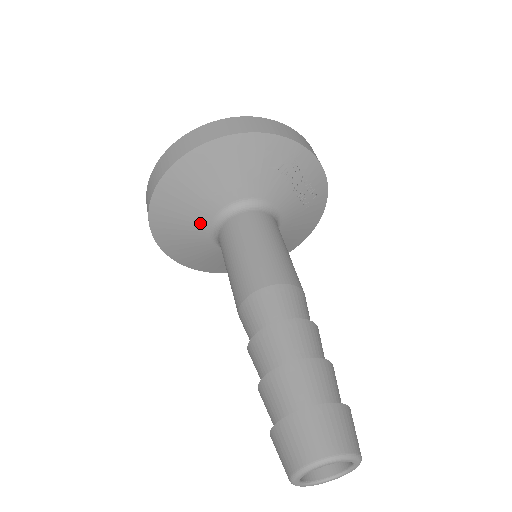
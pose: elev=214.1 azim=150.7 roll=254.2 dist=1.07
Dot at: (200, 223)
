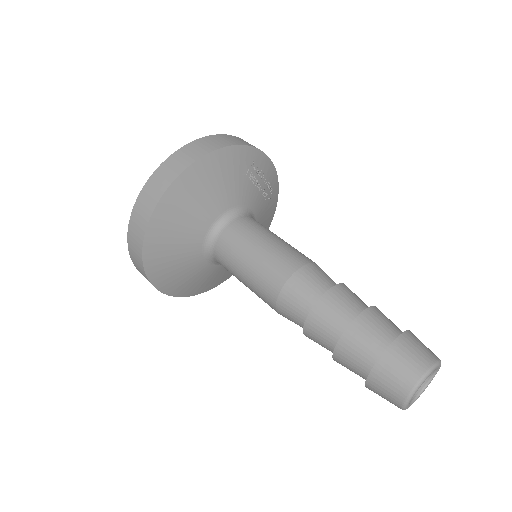
Dot at: (193, 246)
